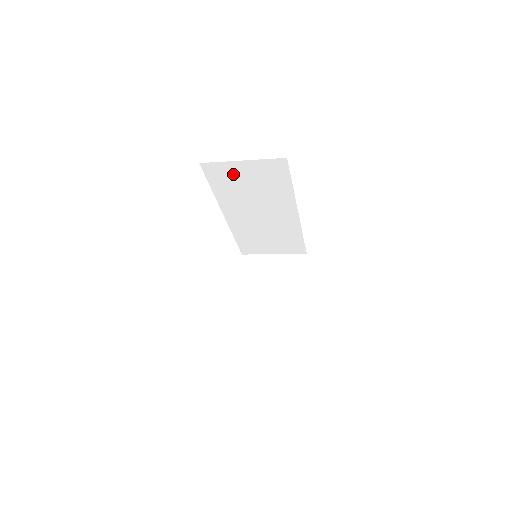
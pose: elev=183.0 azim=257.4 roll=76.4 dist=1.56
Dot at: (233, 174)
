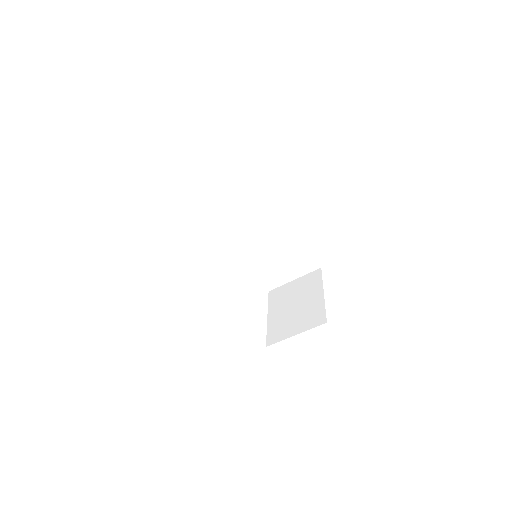
Dot at: (218, 195)
